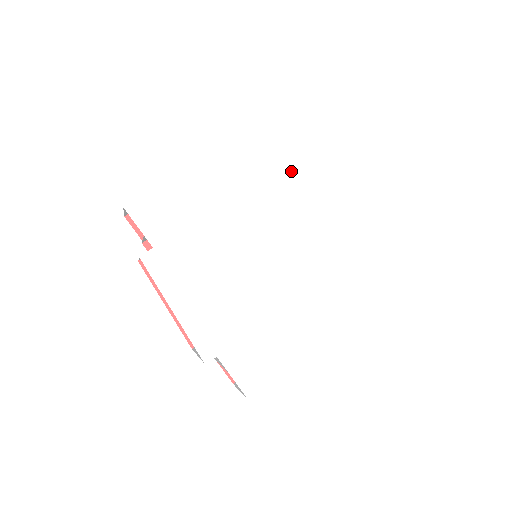
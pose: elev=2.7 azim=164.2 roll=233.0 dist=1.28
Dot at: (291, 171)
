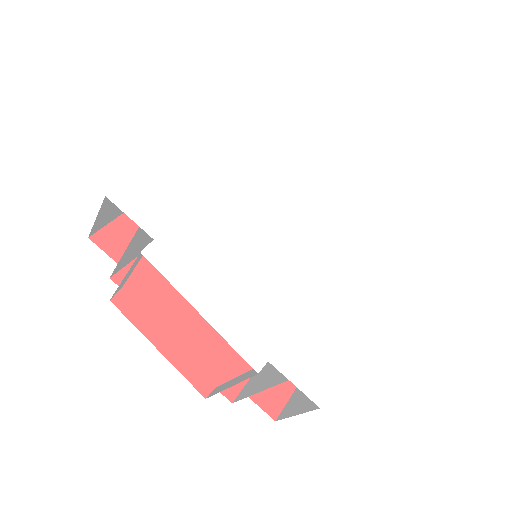
Dot at: (271, 155)
